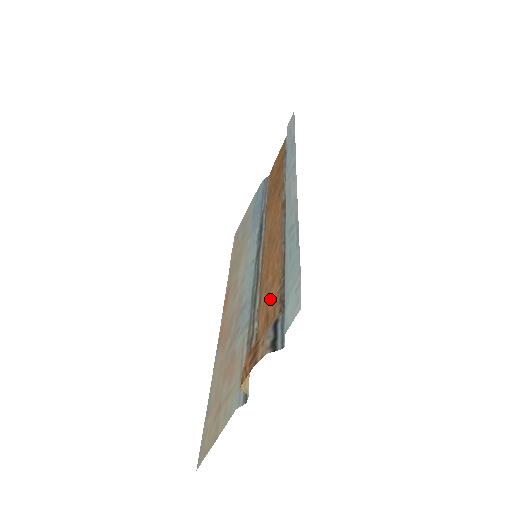
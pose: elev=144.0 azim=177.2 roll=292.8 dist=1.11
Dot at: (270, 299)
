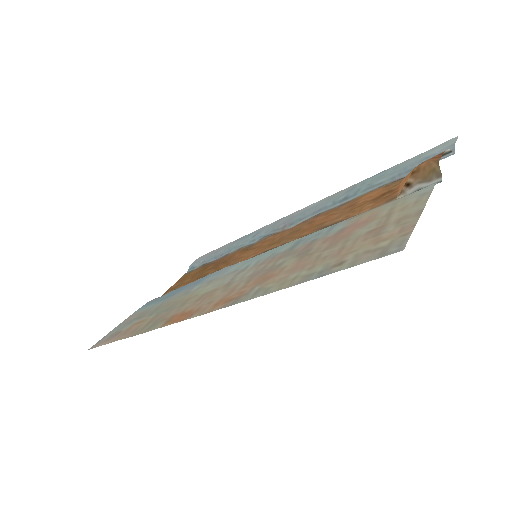
Dot at: (369, 197)
